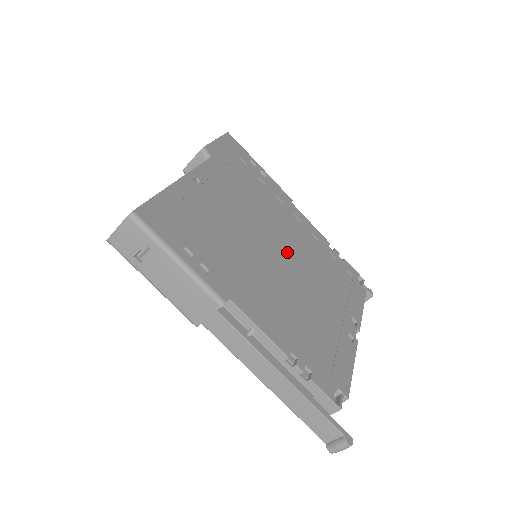
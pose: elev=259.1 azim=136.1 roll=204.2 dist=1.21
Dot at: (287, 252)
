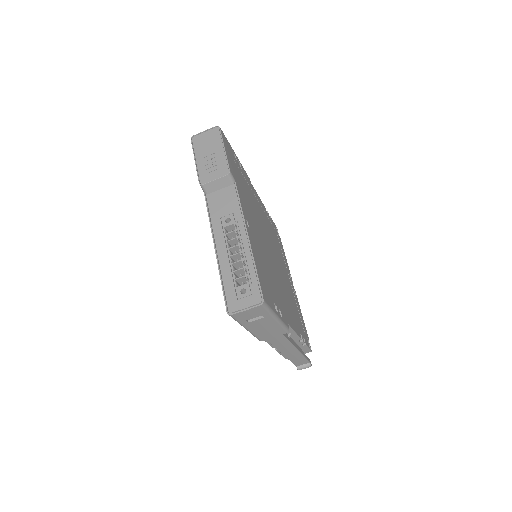
Dot at: (271, 246)
